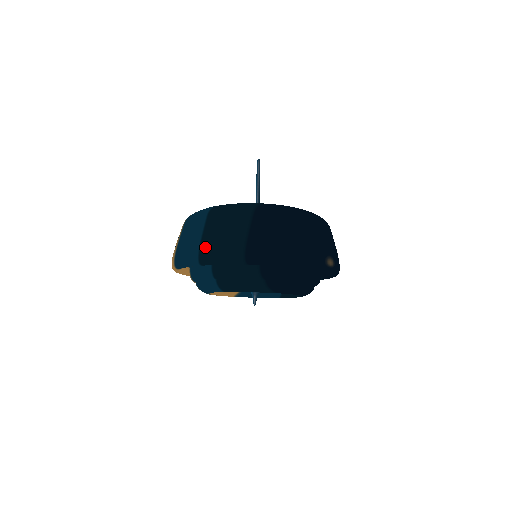
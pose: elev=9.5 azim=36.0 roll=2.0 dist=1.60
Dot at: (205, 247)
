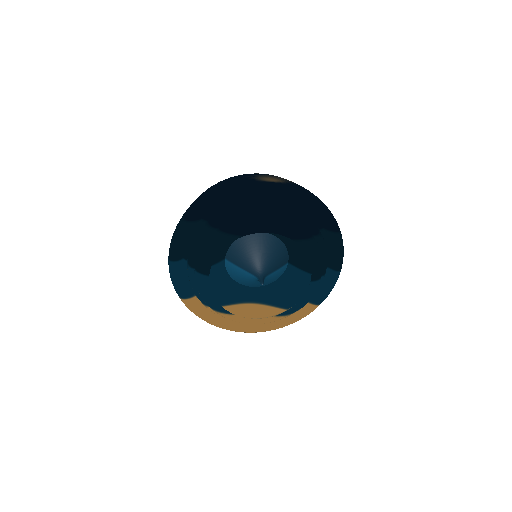
Dot at: occluded
